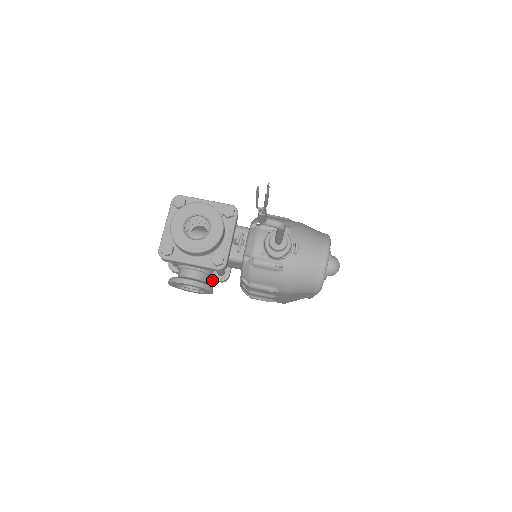
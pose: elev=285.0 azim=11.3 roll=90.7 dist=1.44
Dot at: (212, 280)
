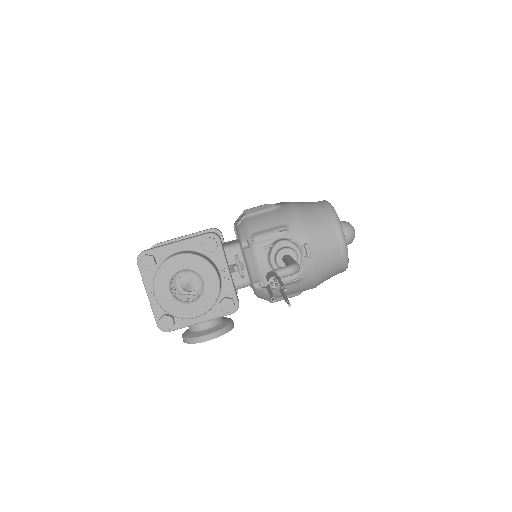
Dot at: occluded
